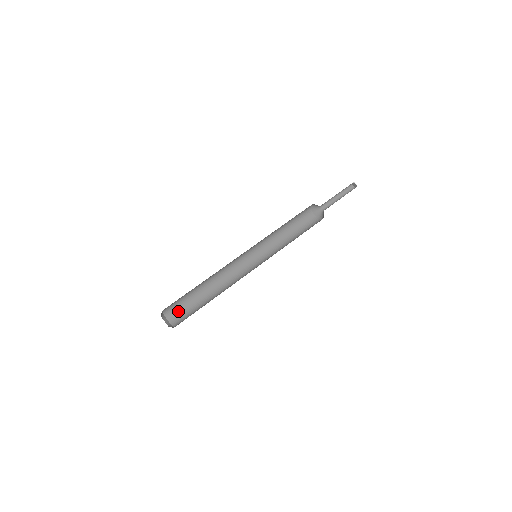
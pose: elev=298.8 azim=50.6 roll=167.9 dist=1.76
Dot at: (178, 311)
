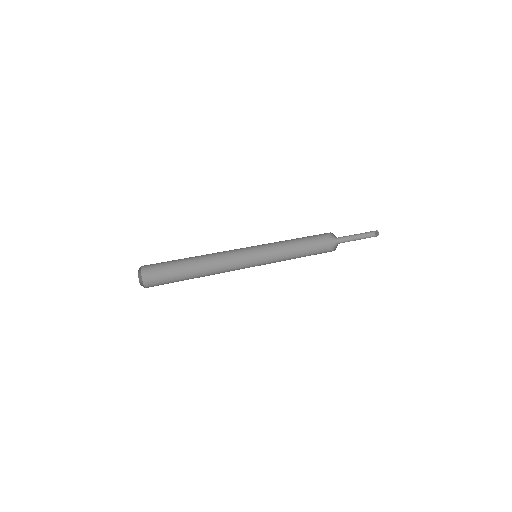
Dot at: (156, 273)
